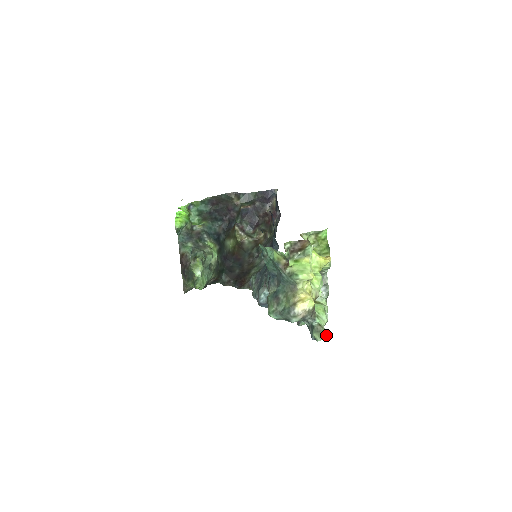
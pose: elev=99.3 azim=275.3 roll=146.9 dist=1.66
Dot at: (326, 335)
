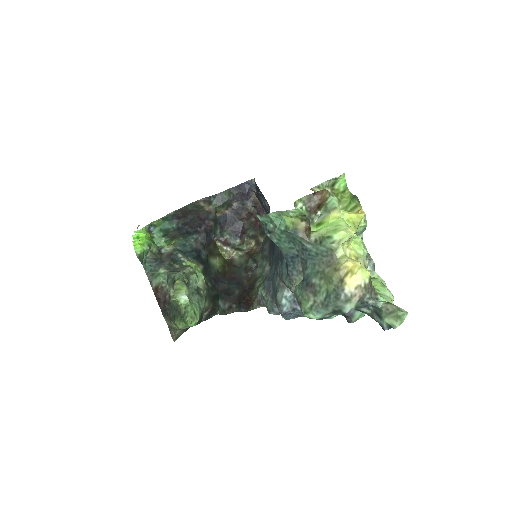
Dot at: (406, 313)
